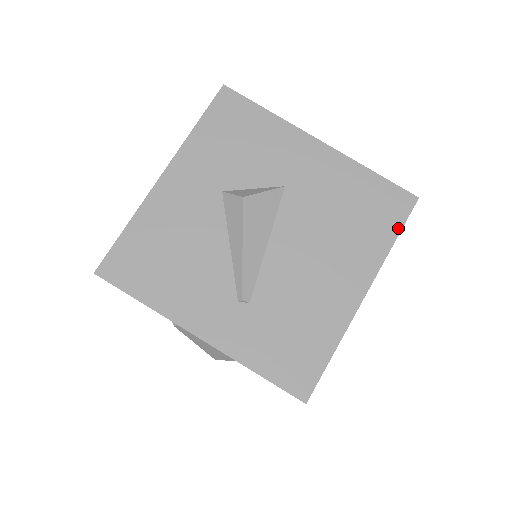
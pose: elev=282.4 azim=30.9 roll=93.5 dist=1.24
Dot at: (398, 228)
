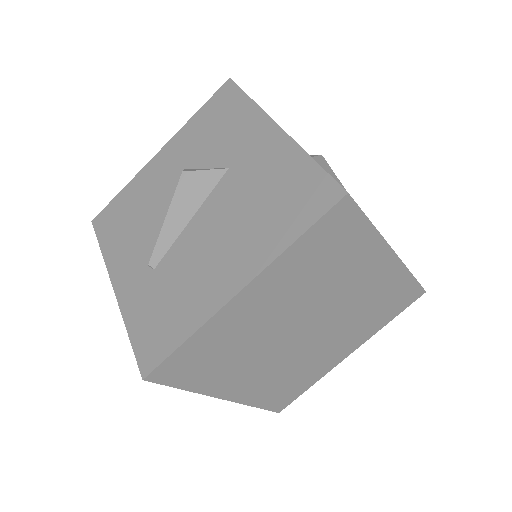
Dot at: (307, 225)
